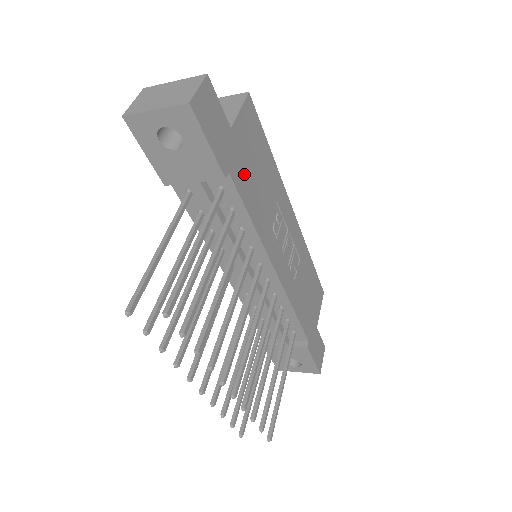
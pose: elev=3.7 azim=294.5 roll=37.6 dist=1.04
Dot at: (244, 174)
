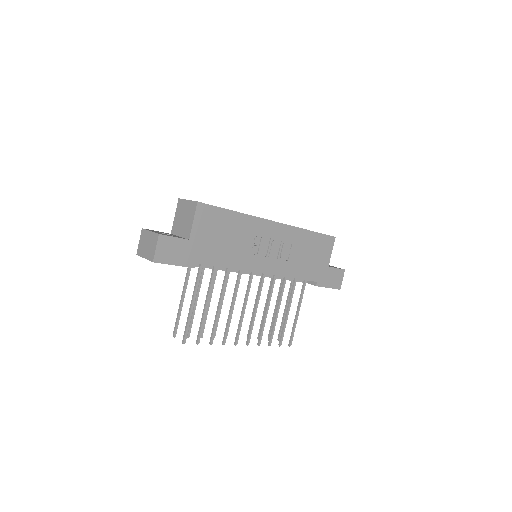
Dot at: (210, 251)
